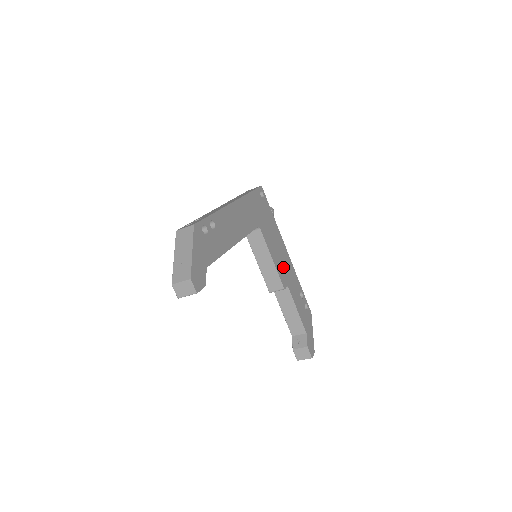
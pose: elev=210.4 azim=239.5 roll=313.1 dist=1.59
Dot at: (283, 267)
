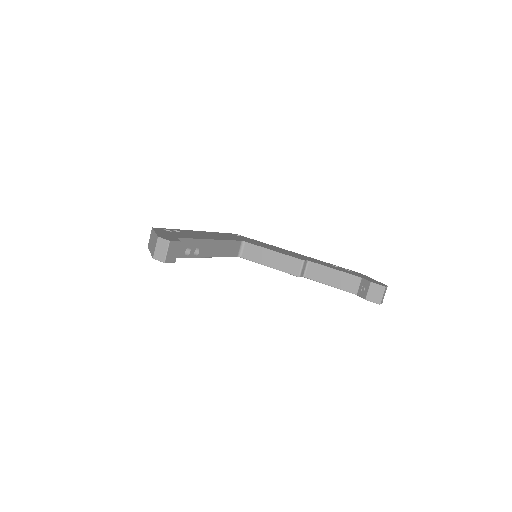
Dot at: (293, 255)
